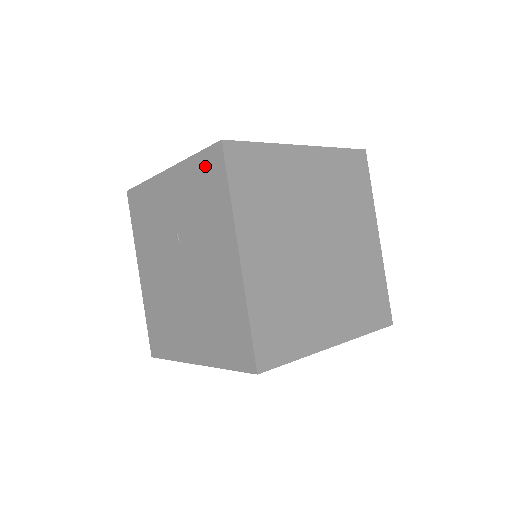
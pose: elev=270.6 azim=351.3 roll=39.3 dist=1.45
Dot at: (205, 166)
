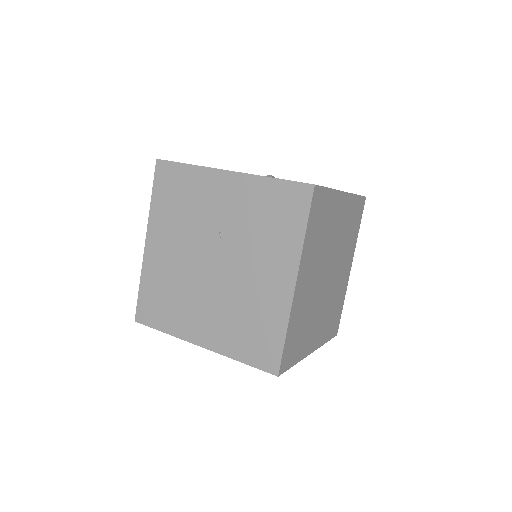
Dot at: (285, 195)
